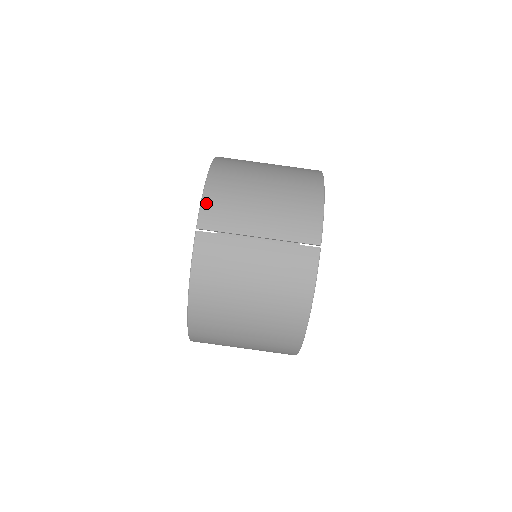
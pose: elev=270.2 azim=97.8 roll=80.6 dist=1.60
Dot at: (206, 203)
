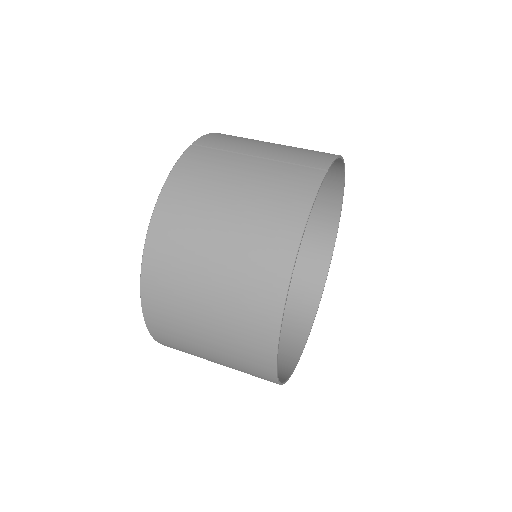
Dot at: (211, 135)
